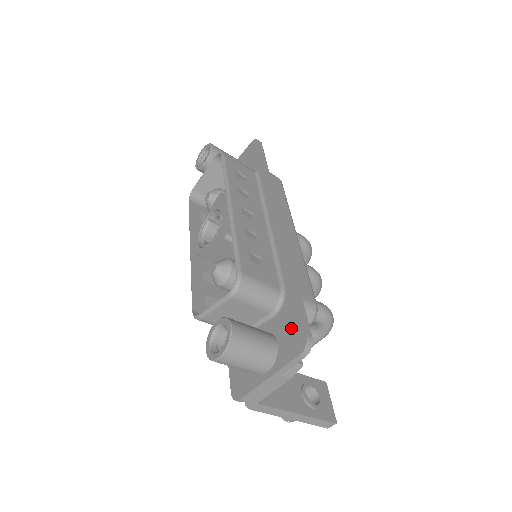
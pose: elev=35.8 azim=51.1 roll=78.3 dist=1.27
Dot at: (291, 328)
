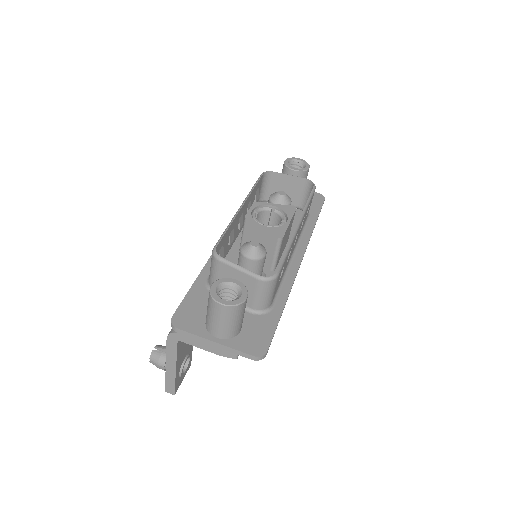
Dot at: (259, 334)
